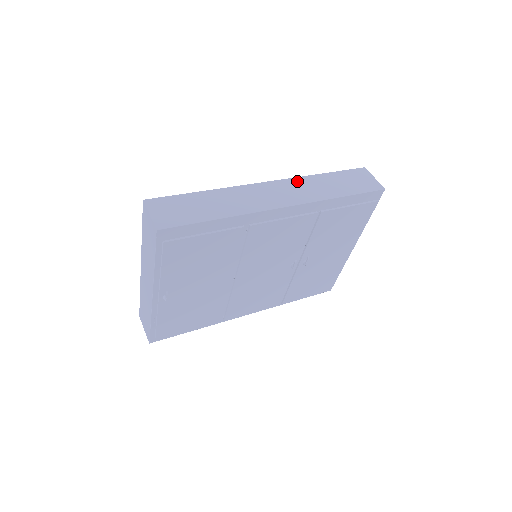
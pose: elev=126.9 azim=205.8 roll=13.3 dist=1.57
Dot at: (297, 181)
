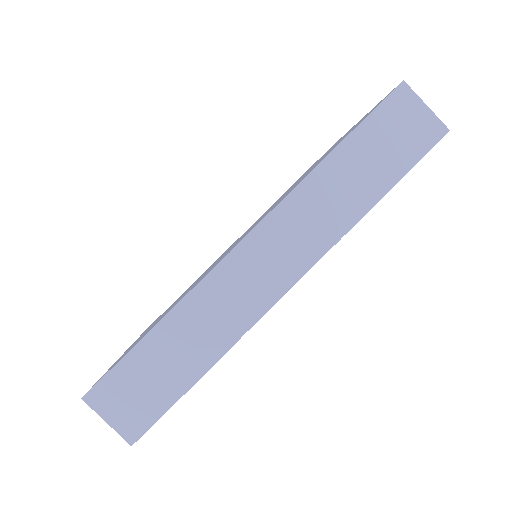
Dot at: (291, 206)
